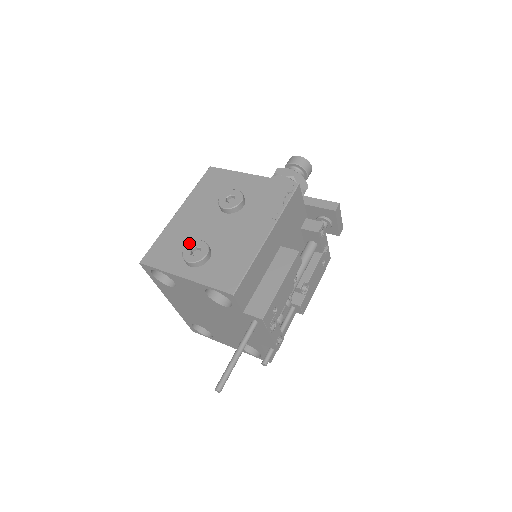
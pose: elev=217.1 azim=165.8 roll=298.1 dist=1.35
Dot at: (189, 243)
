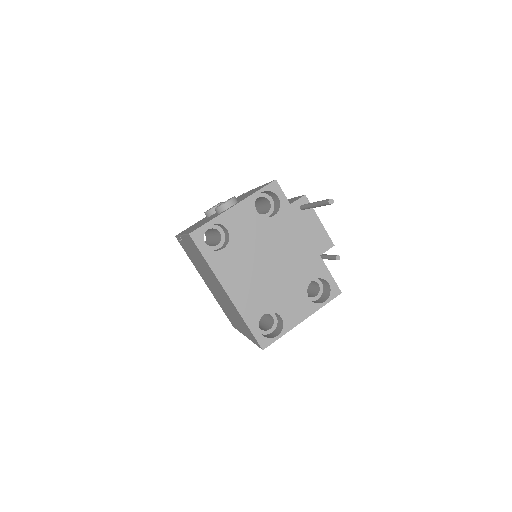
Dot at: occluded
